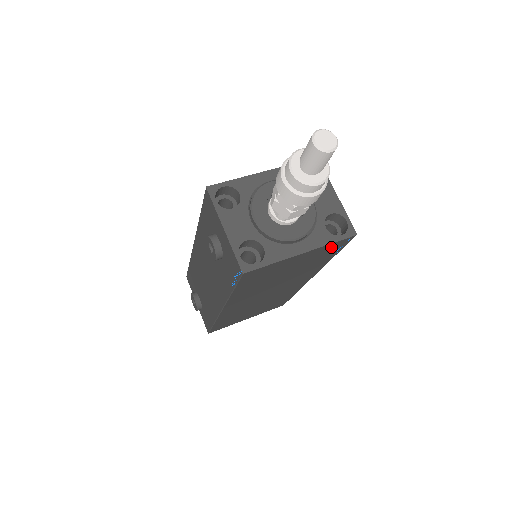
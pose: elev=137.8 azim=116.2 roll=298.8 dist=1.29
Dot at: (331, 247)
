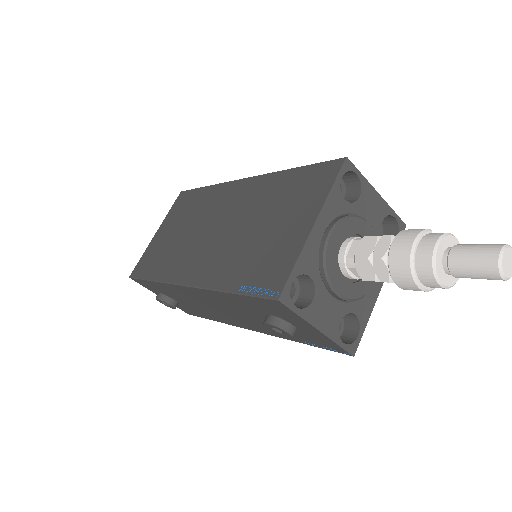
Dot at: occluded
